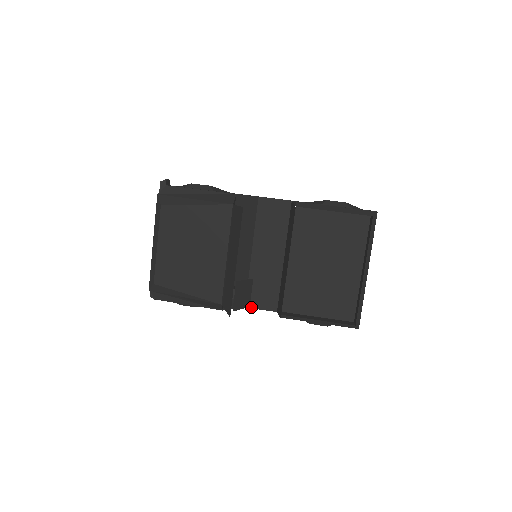
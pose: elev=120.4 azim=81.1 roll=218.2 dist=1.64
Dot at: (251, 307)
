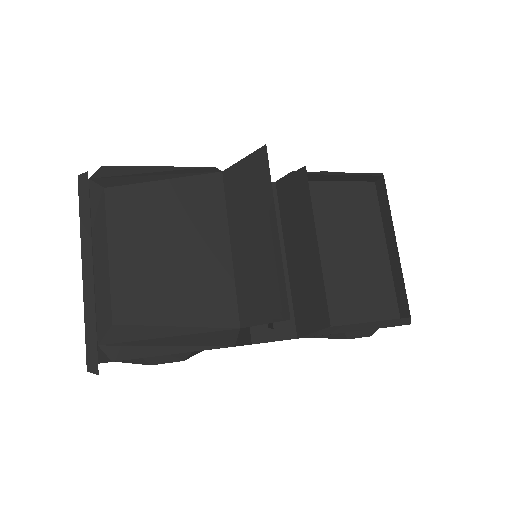
Dot at: (260, 341)
